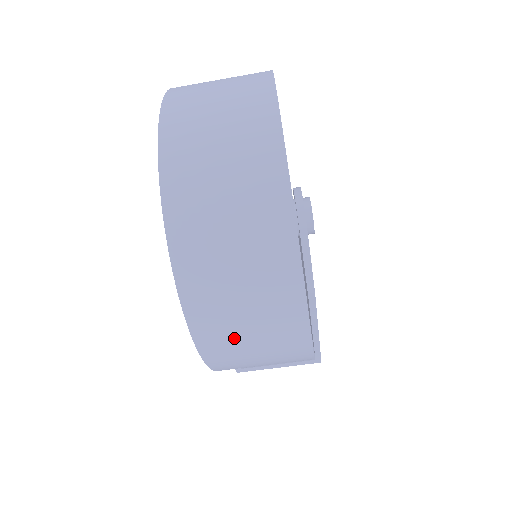
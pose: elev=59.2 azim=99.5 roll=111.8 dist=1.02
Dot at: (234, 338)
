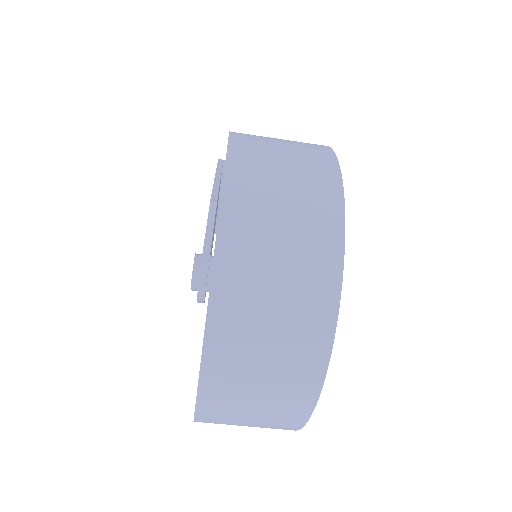
Dot at: occluded
